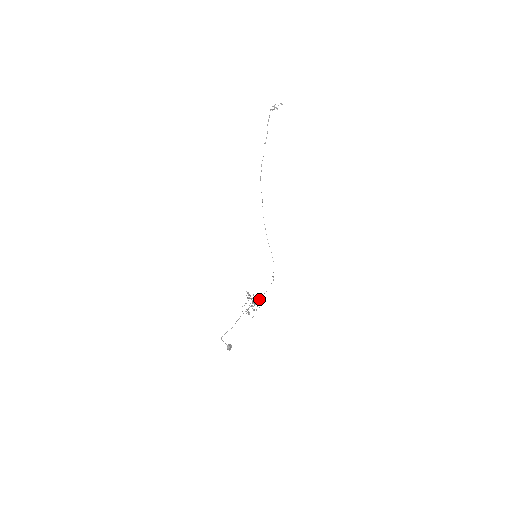
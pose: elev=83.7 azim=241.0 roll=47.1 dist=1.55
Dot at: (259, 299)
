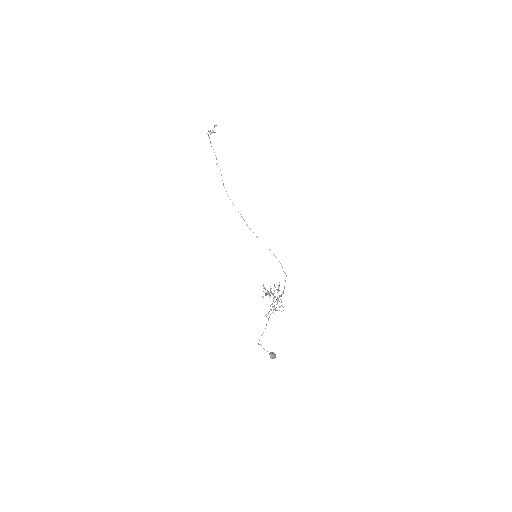
Dot at: (278, 287)
